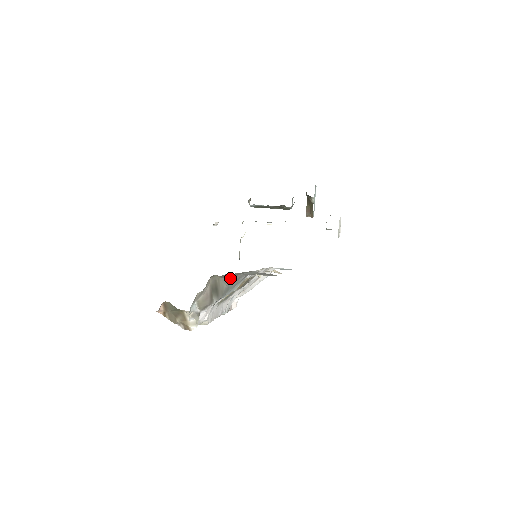
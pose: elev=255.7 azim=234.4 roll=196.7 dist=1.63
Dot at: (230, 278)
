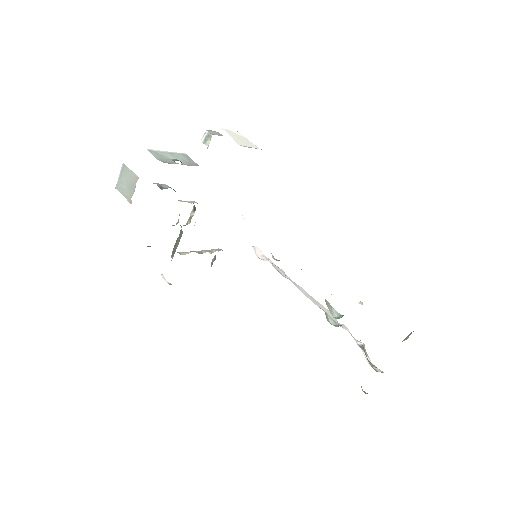
Dot at: occluded
